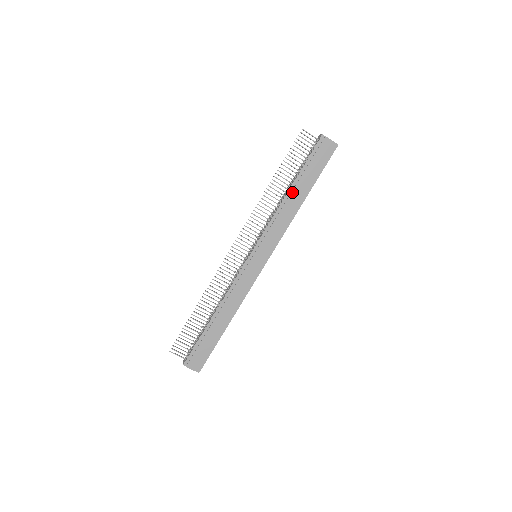
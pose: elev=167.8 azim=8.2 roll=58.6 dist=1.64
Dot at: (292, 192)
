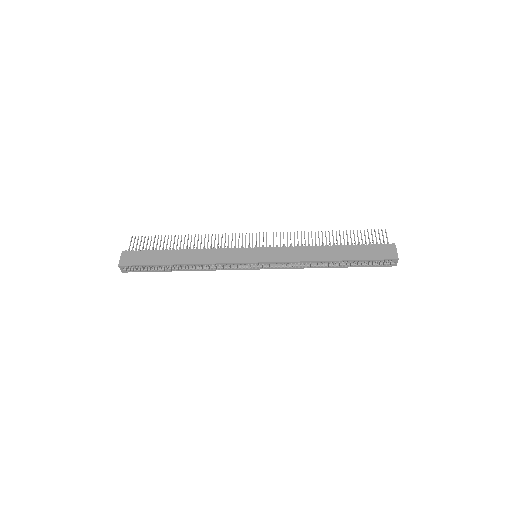
Dot at: (331, 248)
